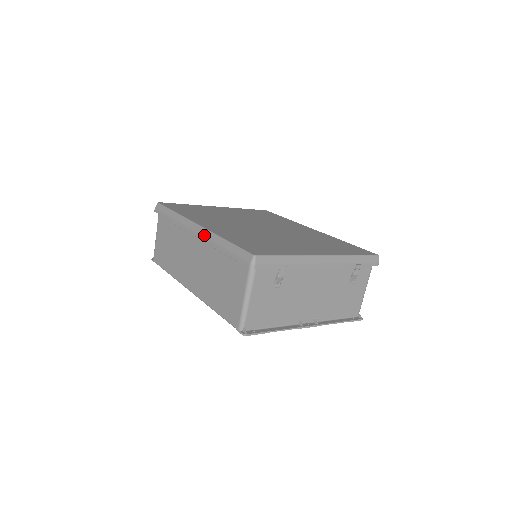
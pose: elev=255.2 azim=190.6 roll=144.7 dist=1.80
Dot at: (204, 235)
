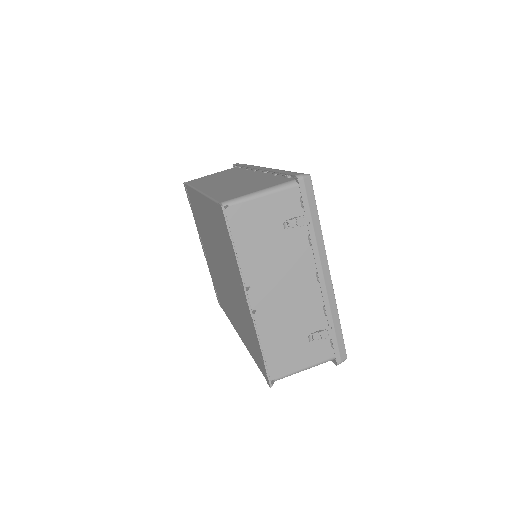
Dot at: (269, 168)
